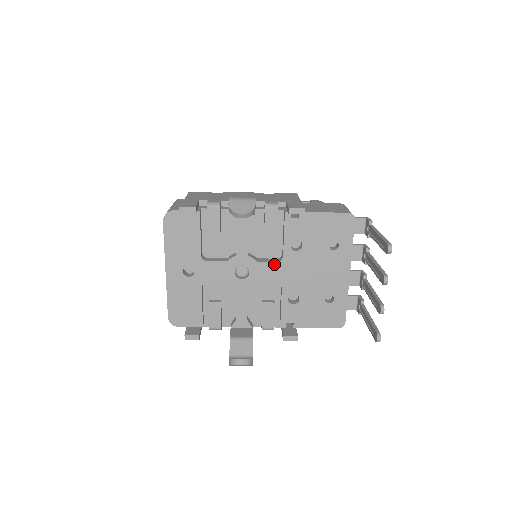
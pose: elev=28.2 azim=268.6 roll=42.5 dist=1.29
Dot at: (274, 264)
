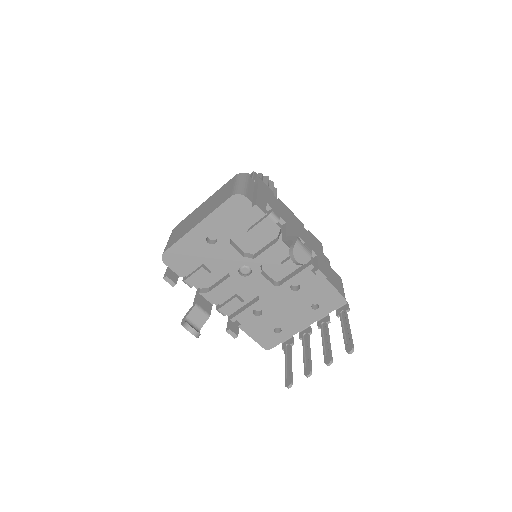
Dot at: (270, 284)
